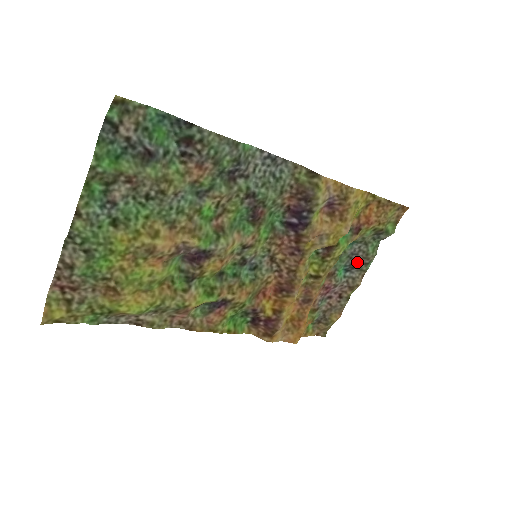
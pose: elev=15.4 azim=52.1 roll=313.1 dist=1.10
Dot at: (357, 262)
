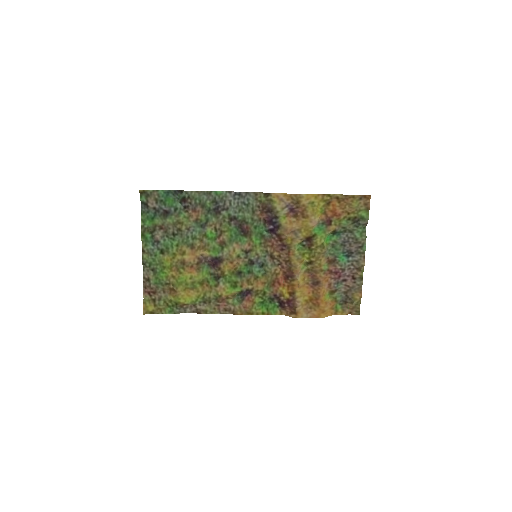
Dot at: (352, 247)
